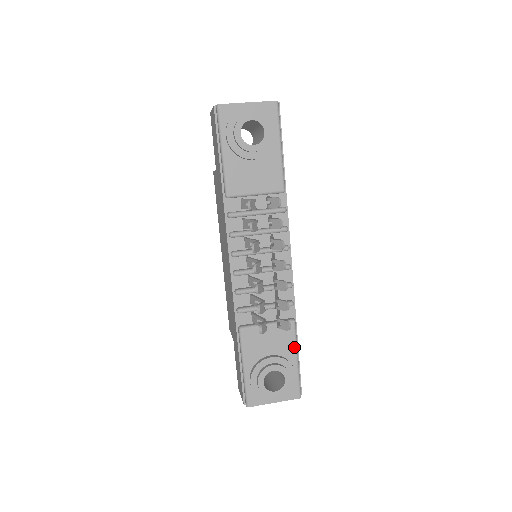
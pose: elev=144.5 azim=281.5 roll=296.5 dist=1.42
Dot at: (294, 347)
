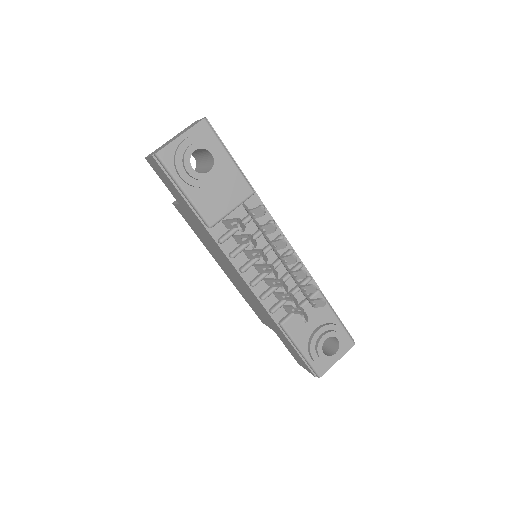
Dot at: (330, 310)
